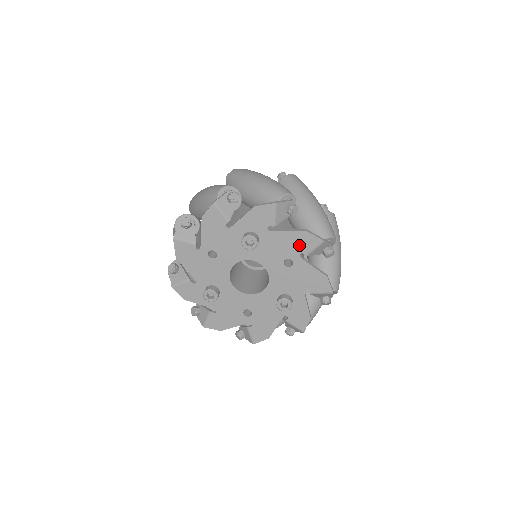
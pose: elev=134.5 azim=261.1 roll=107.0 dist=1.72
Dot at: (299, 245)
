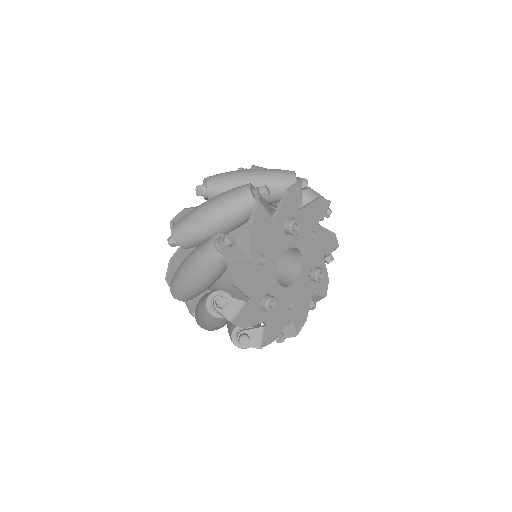
Dot at: (318, 214)
